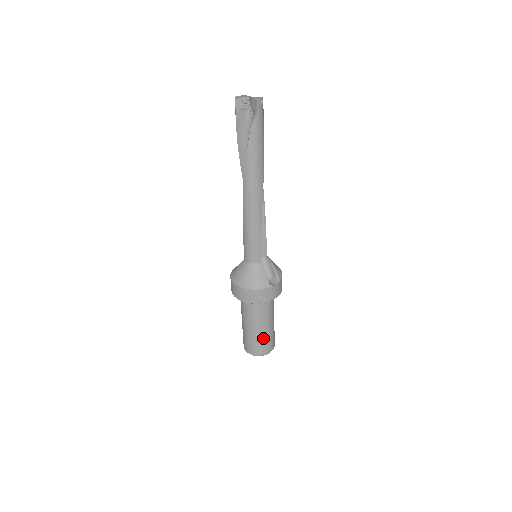
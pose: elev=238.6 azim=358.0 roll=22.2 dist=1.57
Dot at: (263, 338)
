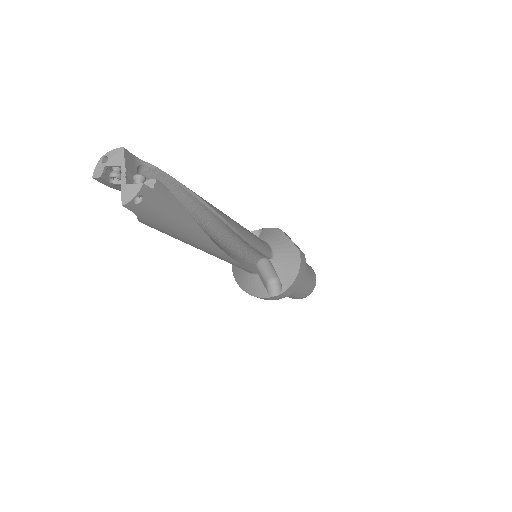
Dot at: (289, 296)
